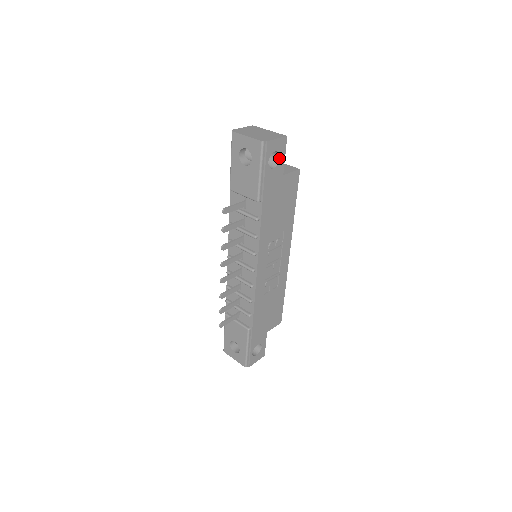
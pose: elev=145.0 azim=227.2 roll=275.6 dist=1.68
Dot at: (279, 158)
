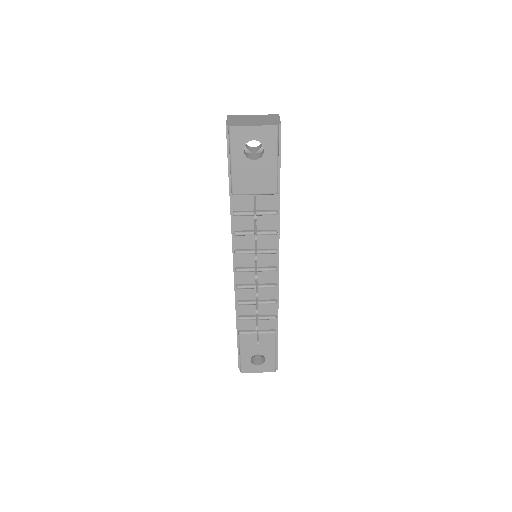
Dot at: occluded
